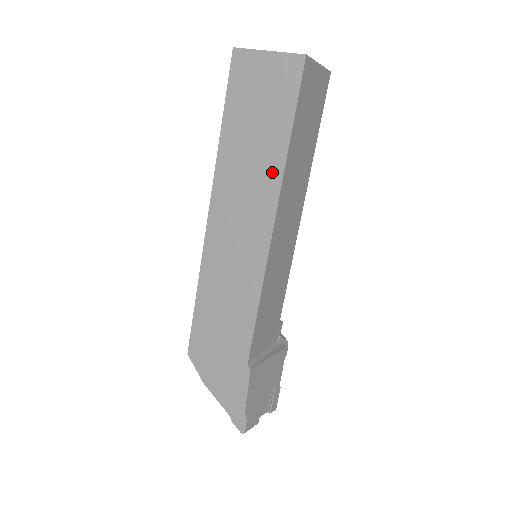
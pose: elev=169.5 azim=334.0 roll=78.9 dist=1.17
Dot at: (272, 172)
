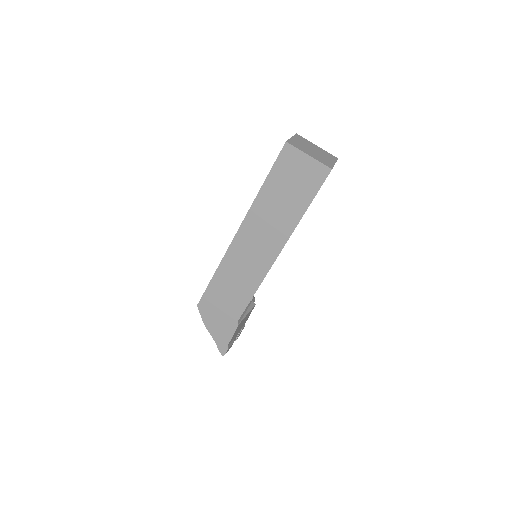
Dot at: (288, 225)
